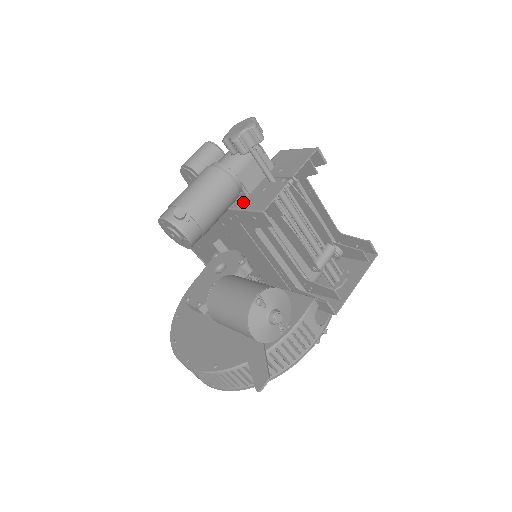
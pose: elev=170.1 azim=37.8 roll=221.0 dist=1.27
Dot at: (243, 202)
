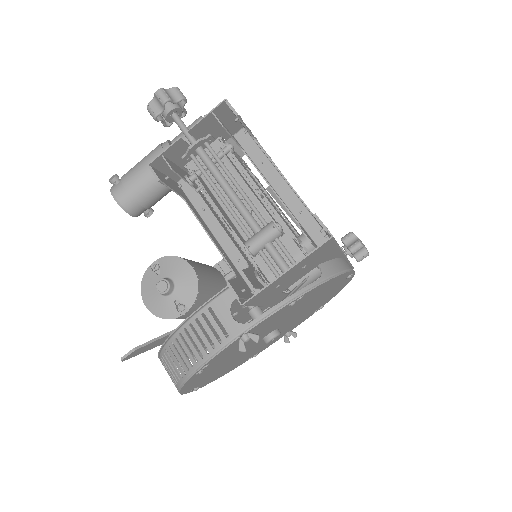
Dot at: occluded
